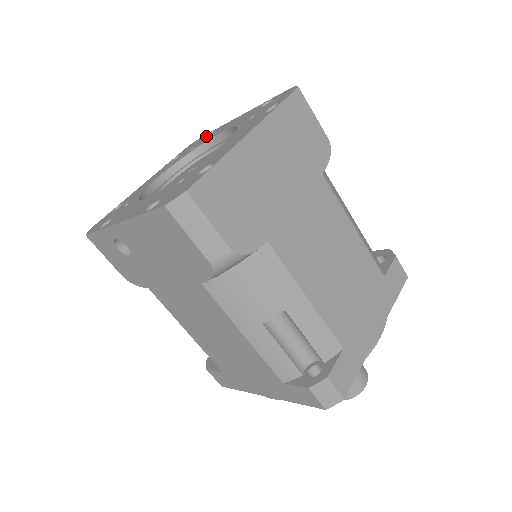
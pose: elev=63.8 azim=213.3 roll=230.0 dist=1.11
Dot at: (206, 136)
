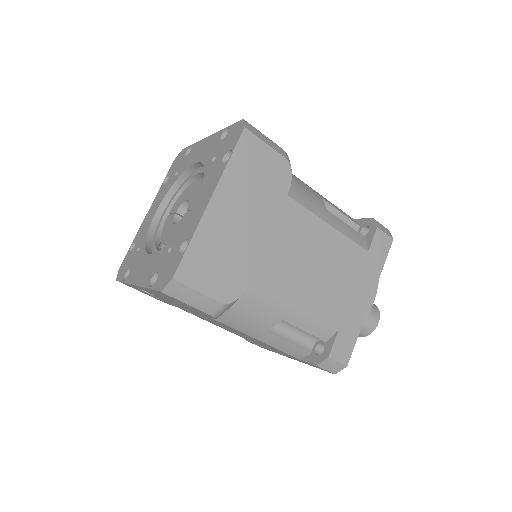
Dot at: (185, 154)
